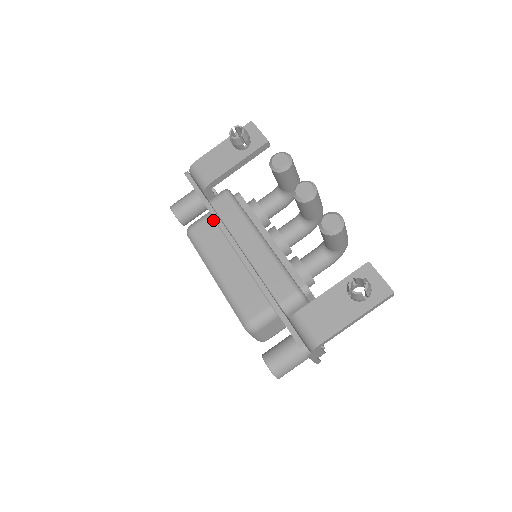
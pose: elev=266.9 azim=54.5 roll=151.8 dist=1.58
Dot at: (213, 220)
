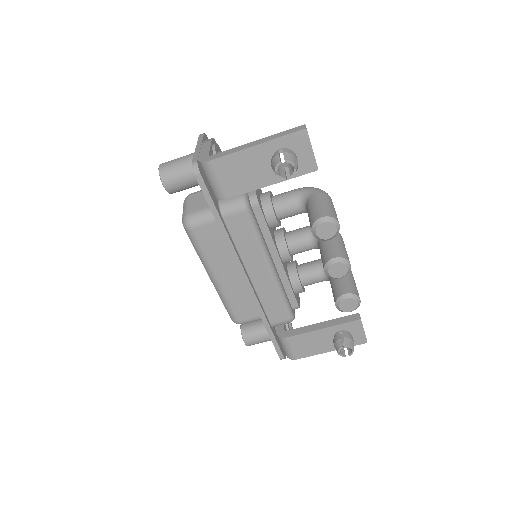
Dot at: occluded
